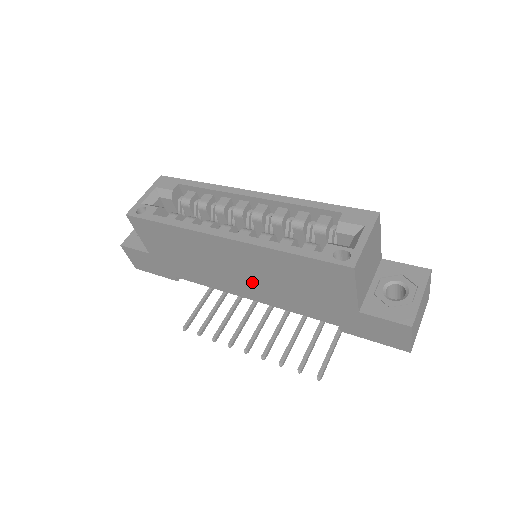
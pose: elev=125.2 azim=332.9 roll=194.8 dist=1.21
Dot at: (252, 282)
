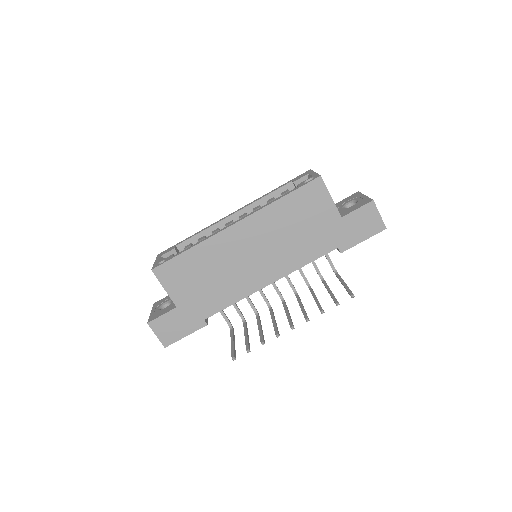
Dot at: (266, 258)
